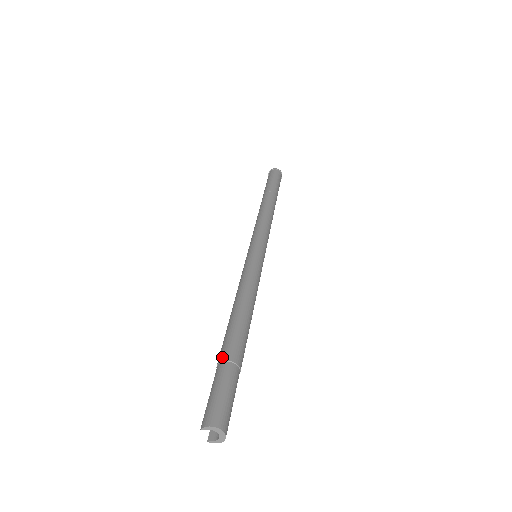
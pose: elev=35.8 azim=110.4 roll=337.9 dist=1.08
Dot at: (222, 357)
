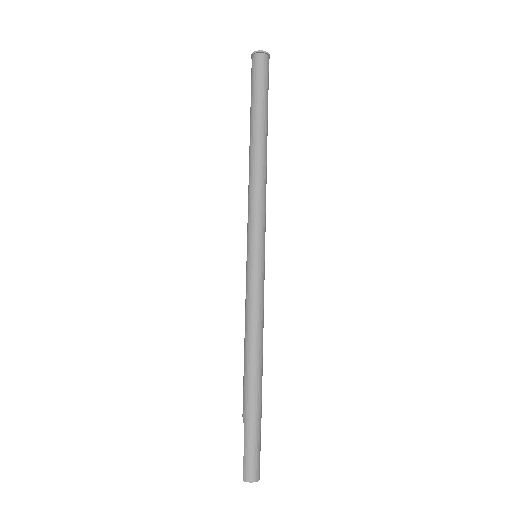
Dot at: (248, 415)
